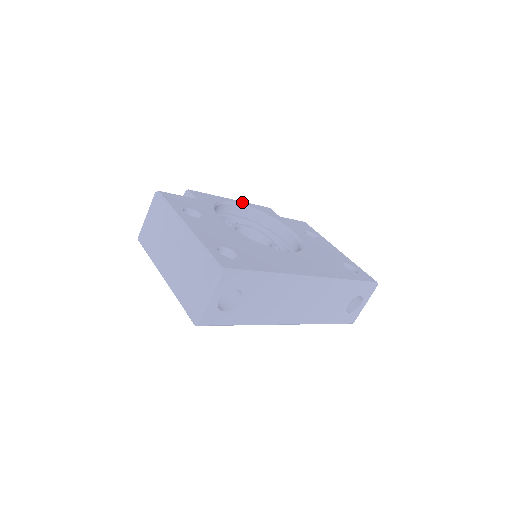
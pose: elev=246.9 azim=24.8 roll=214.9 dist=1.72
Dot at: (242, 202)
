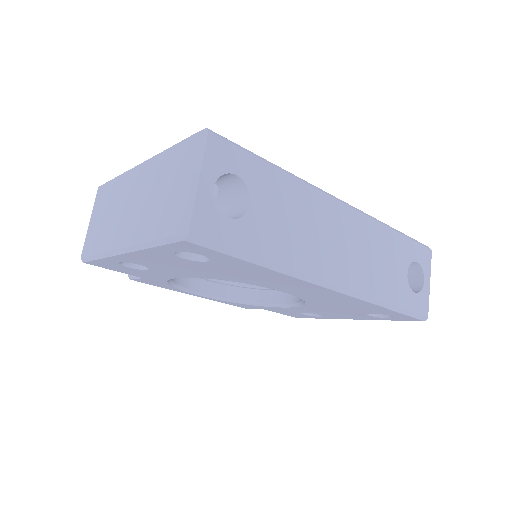
Dot at: occluded
